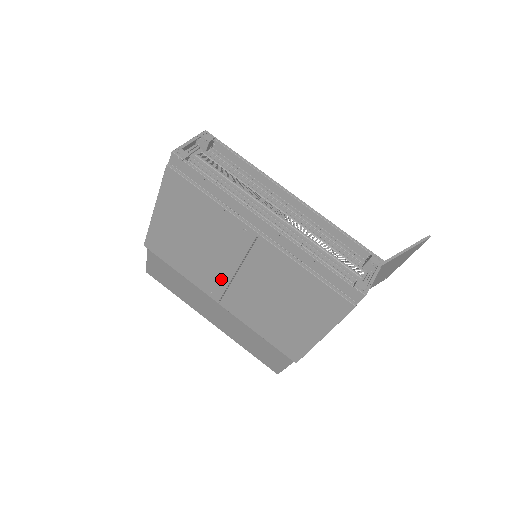
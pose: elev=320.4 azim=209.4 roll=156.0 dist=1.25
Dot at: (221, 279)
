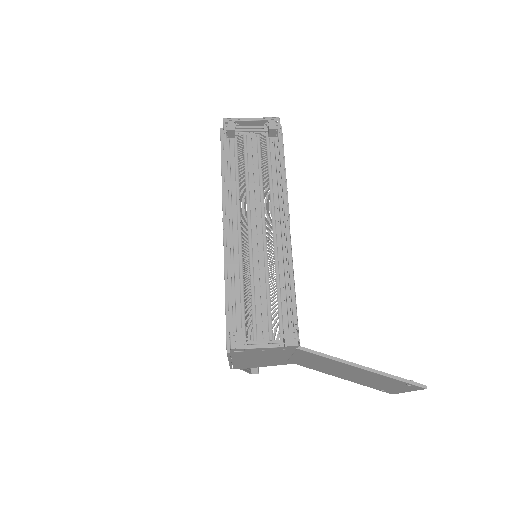
Dot at: occluded
